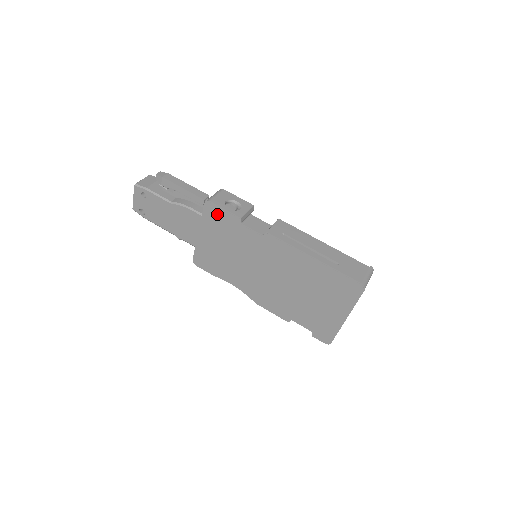
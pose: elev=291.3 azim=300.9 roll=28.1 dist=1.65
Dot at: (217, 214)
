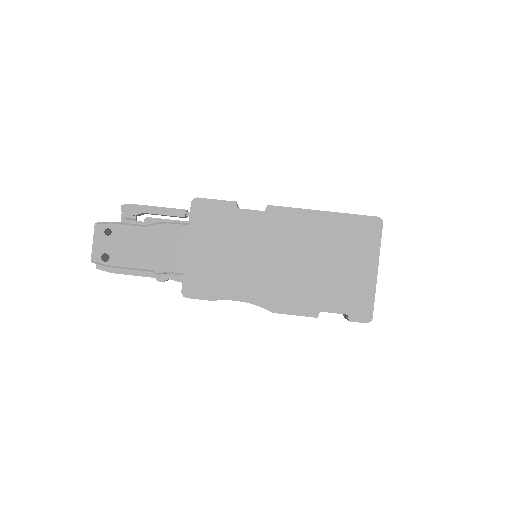
Dot at: (208, 210)
